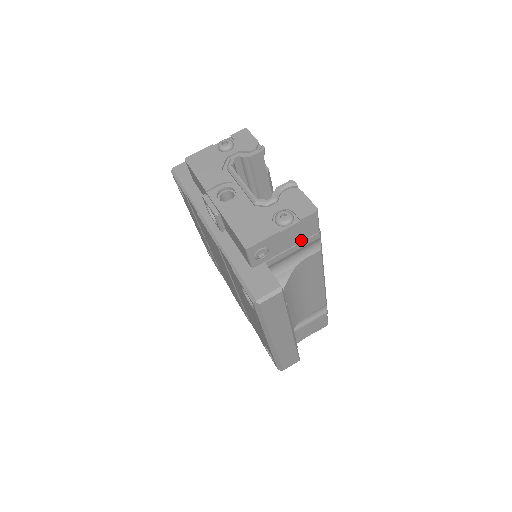
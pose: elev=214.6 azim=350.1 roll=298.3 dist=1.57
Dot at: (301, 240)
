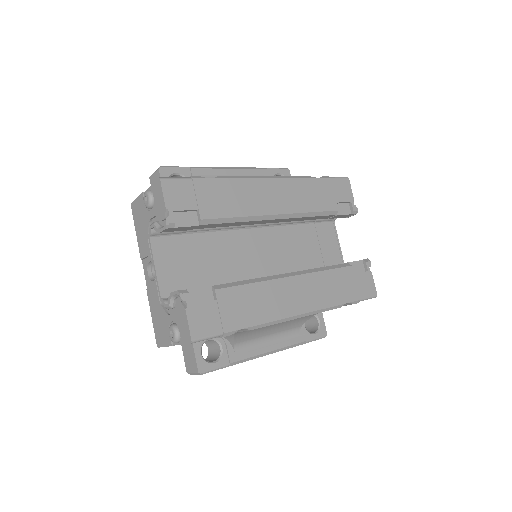
Dot at: occluded
